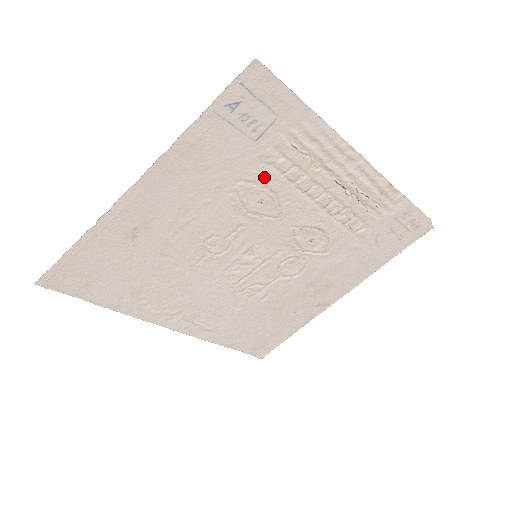
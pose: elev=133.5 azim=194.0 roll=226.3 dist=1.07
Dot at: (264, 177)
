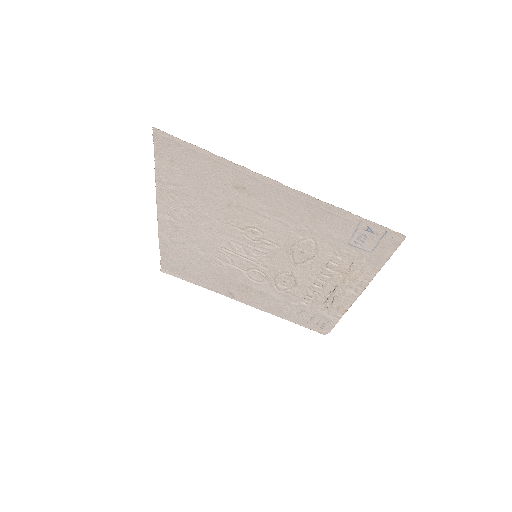
Dot at: (323, 252)
